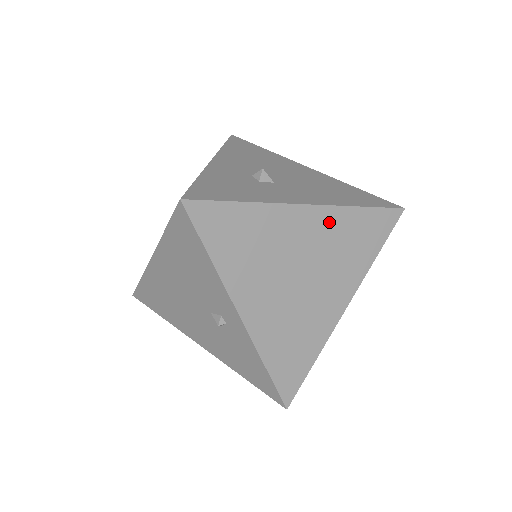
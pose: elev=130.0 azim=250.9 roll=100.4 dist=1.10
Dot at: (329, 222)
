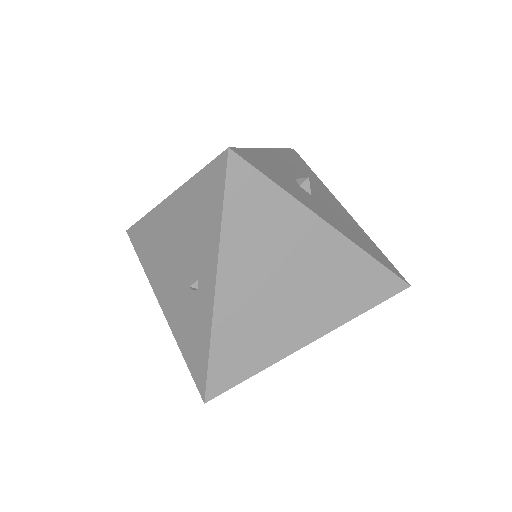
Dot at: (340, 254)
